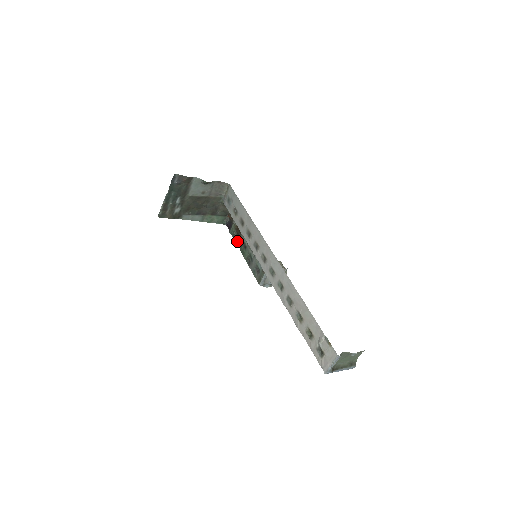
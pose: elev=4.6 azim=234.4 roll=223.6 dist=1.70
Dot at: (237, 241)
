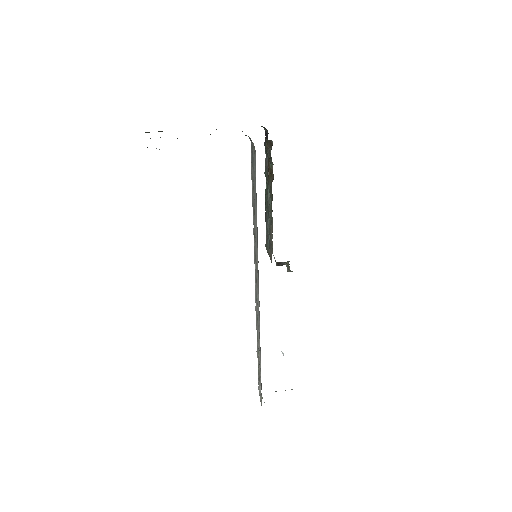
Dot at: (265, 173)
